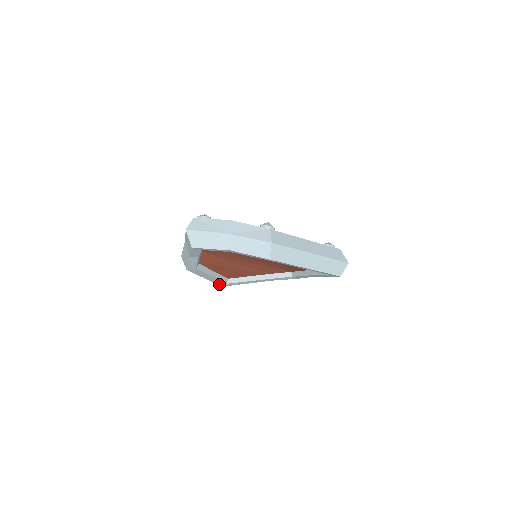
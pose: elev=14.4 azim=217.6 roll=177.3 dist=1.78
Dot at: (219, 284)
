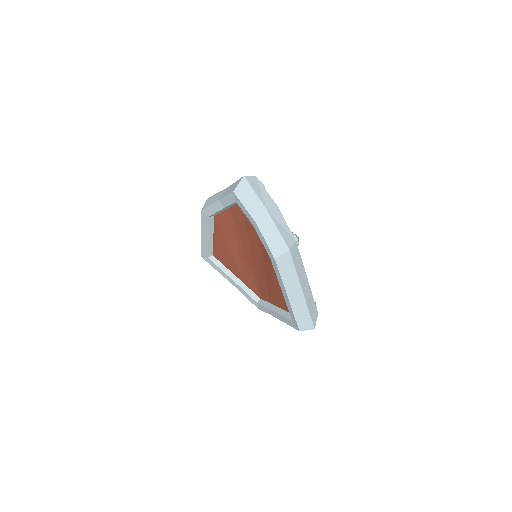
Dot at: (202, 252)
